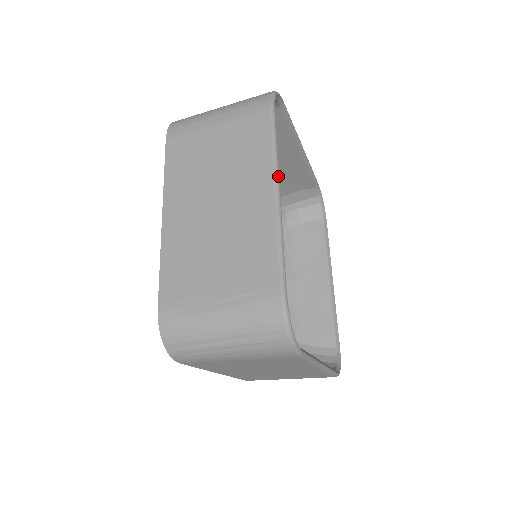
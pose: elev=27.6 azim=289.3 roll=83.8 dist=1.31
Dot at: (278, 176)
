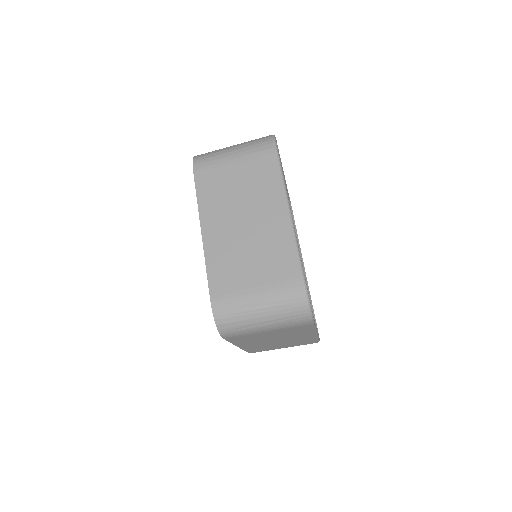
Dot at: (284, 176)
